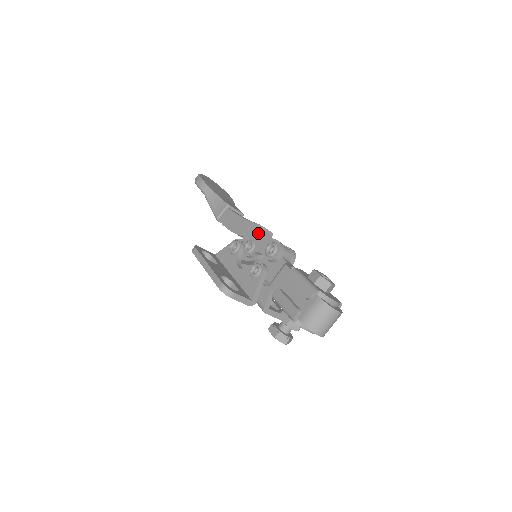
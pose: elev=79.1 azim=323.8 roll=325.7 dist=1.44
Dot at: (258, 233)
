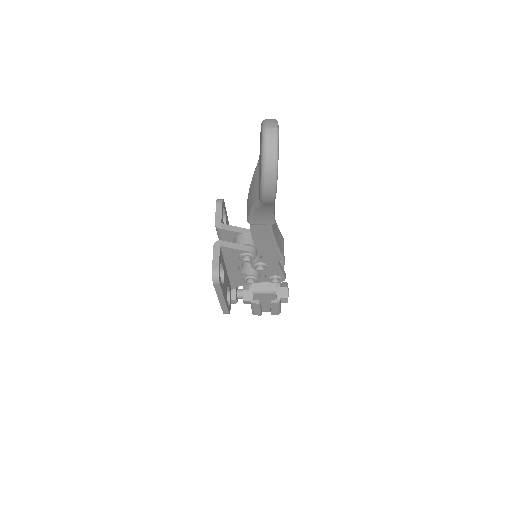
Dot at: (277, 265)
